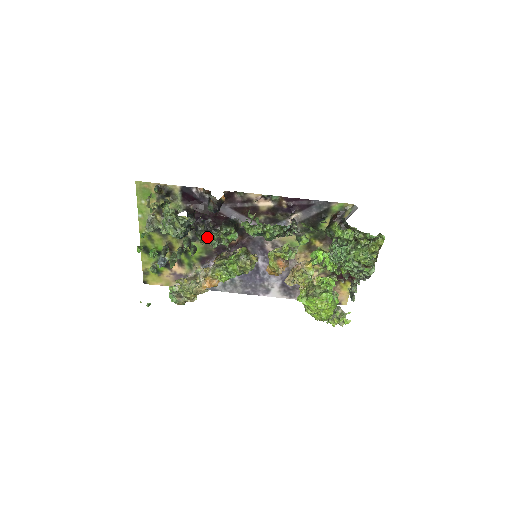
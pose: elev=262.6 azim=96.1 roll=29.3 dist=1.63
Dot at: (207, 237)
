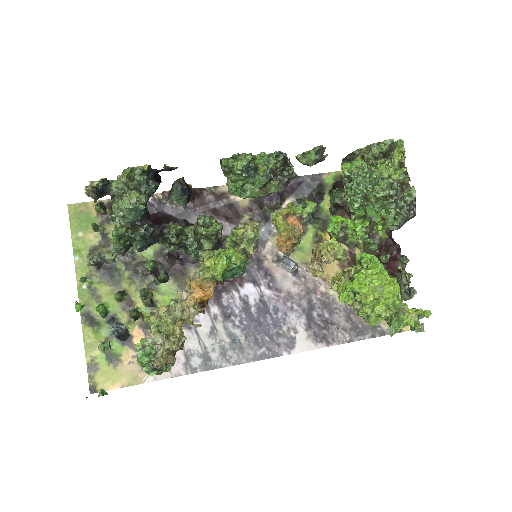
Dot at: (180, 232)
